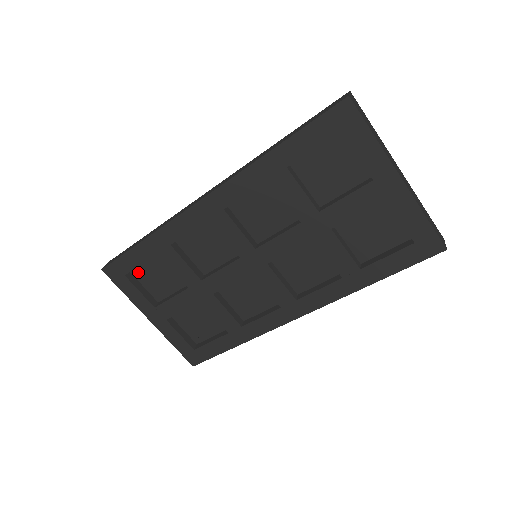
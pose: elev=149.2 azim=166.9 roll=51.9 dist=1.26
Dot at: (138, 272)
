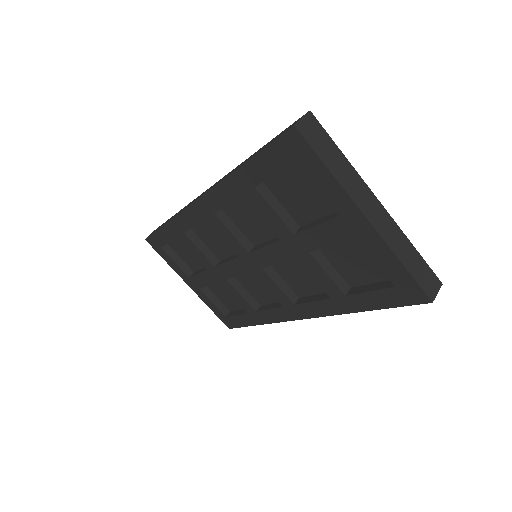
Dot at: (173, 245)
